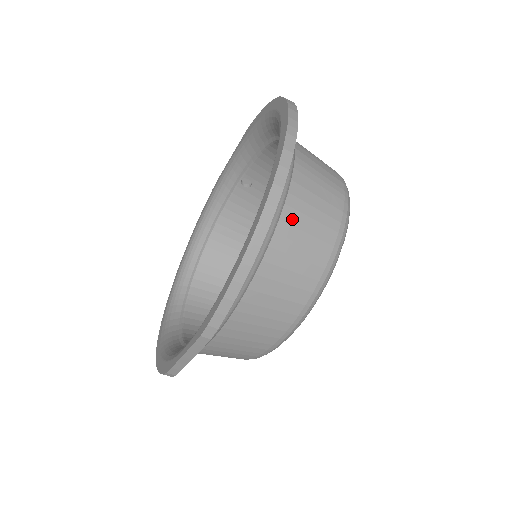
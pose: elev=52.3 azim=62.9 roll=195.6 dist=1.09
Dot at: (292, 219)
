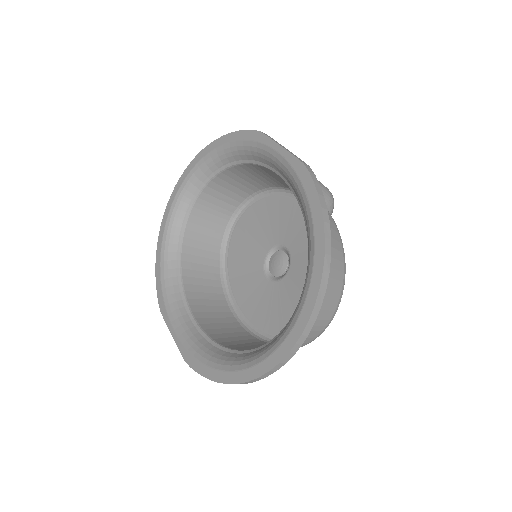
Dot at: occluded
